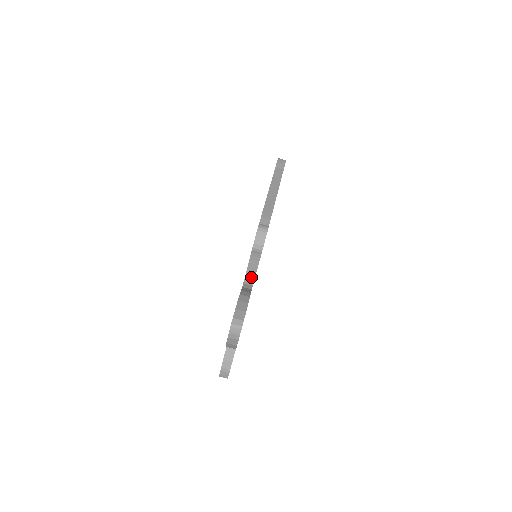
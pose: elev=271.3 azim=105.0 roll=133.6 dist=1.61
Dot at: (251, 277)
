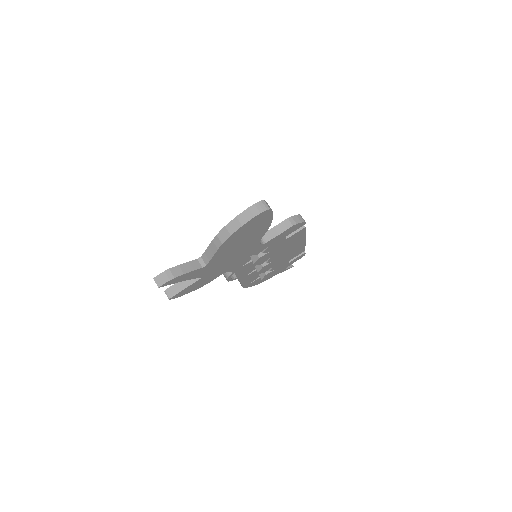
Dot at: (260, 241)
